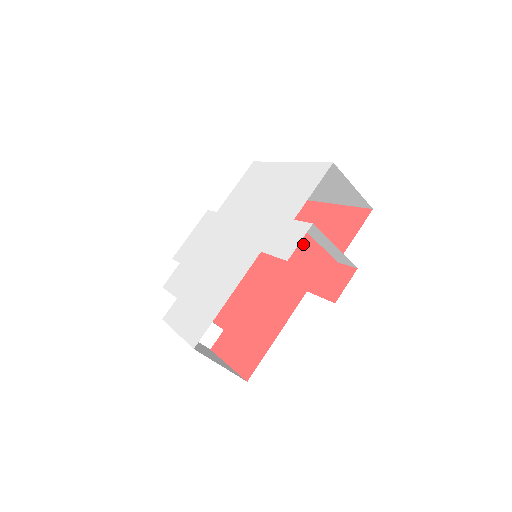
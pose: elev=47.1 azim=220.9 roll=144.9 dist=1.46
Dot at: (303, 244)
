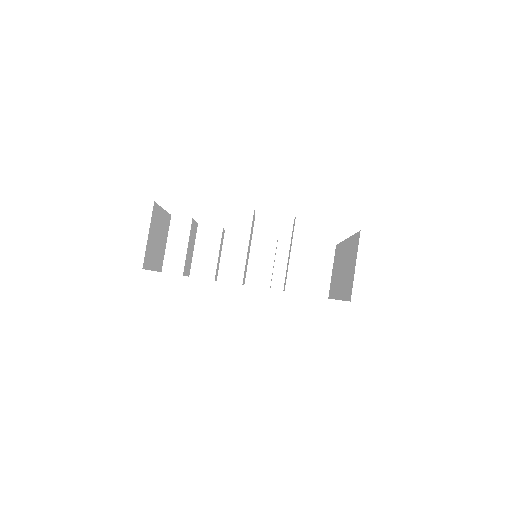
Dot at: occluded
